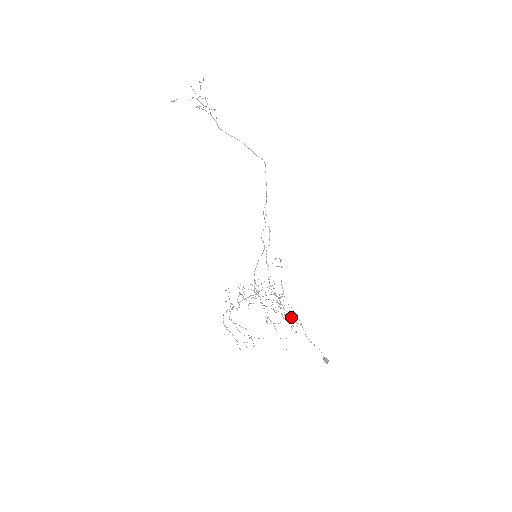
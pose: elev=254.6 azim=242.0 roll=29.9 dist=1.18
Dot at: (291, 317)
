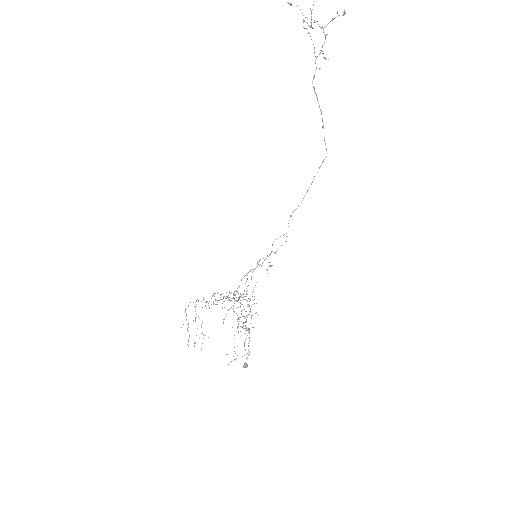
Dot at: (248, 330)
